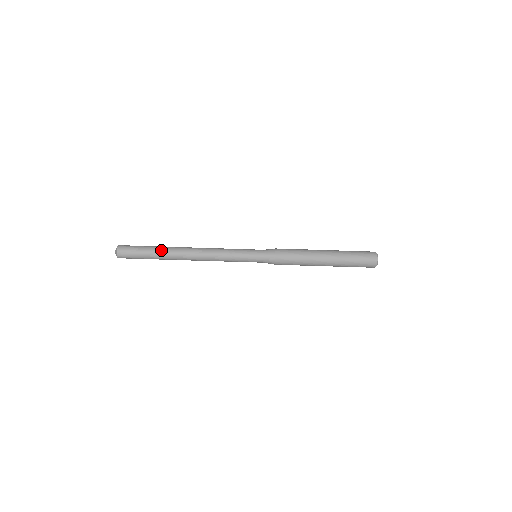
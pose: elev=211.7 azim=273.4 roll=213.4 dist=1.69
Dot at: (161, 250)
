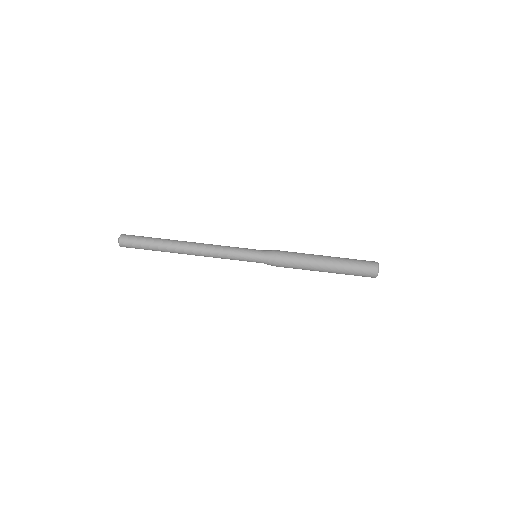
Dot at: occluded
